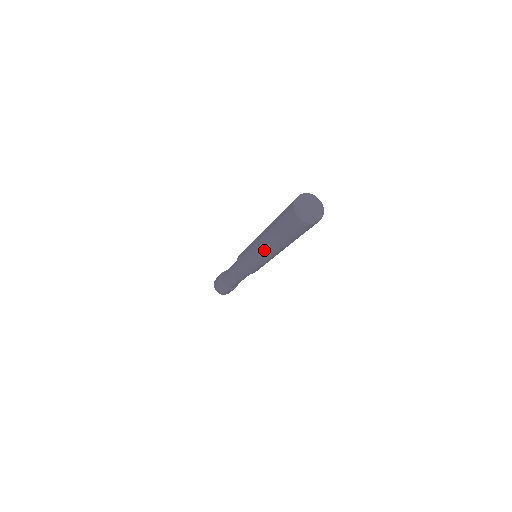
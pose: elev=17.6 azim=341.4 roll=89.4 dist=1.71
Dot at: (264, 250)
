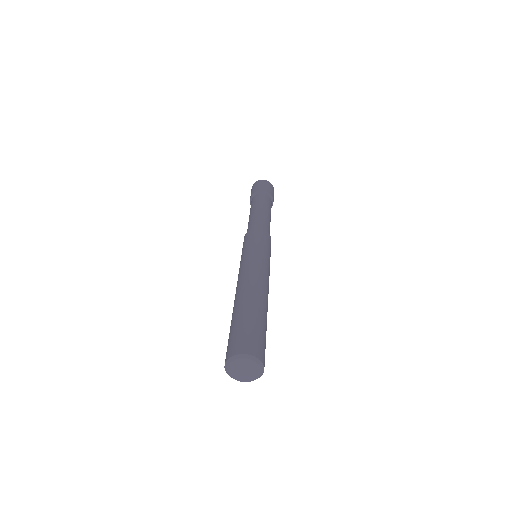
Dot at: occluded
